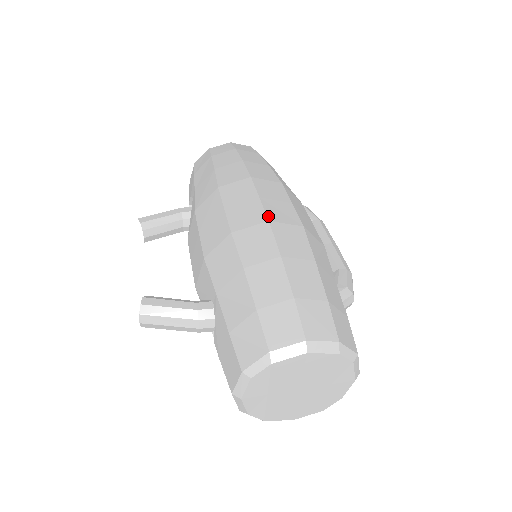
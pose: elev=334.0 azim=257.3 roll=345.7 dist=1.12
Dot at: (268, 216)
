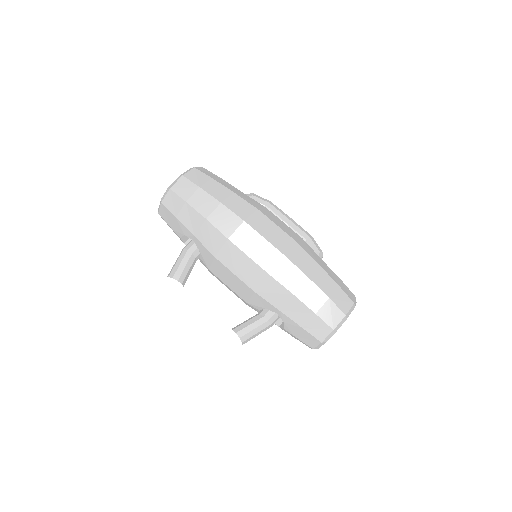
Dot at: (282, 252)
